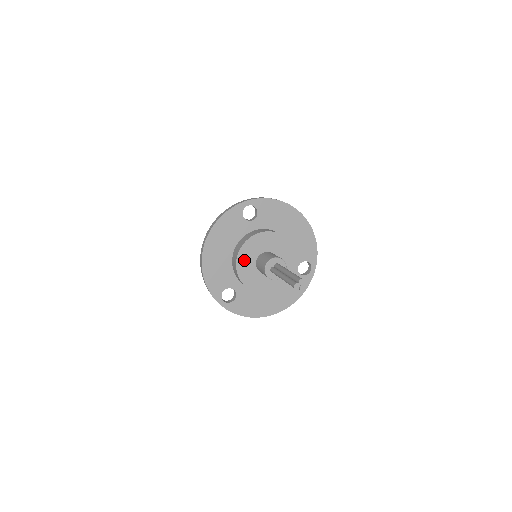
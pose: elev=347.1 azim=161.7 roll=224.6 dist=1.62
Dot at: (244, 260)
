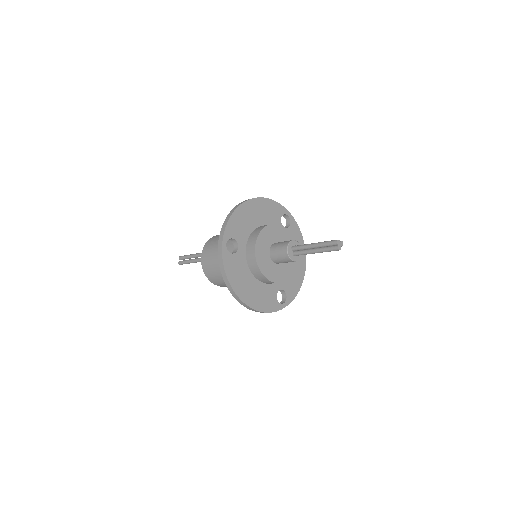
Dot at: (269, 233)
